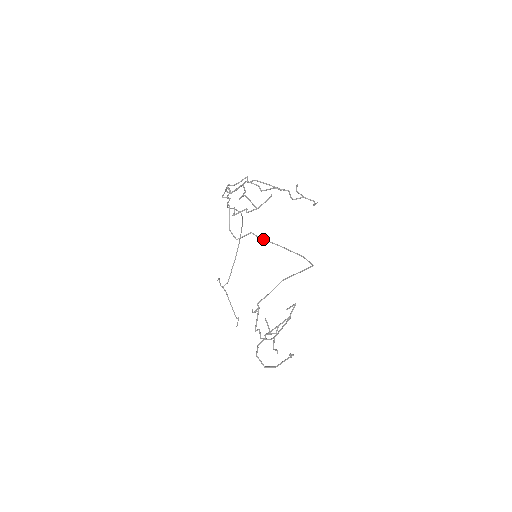
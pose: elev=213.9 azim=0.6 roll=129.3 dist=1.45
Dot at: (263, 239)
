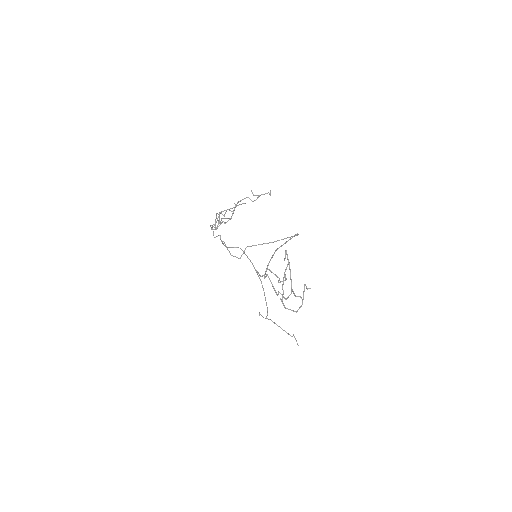
Dot at: occluded
